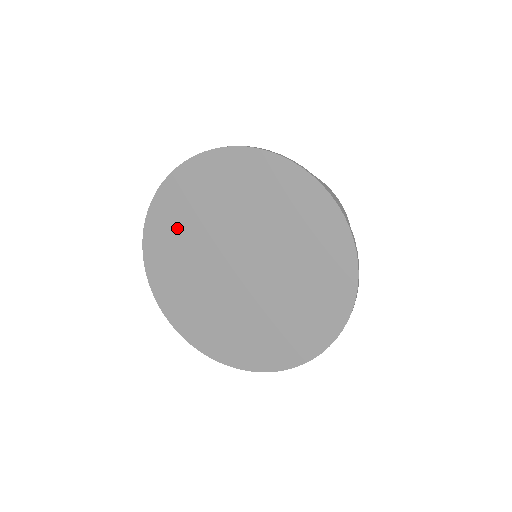
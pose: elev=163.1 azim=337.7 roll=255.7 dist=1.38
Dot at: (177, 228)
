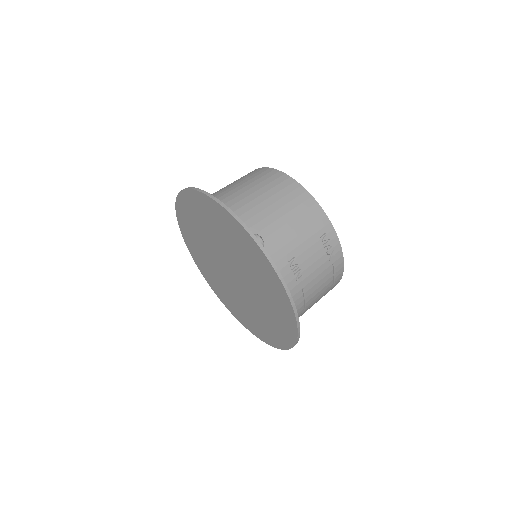
Dot at: (196, 244)
